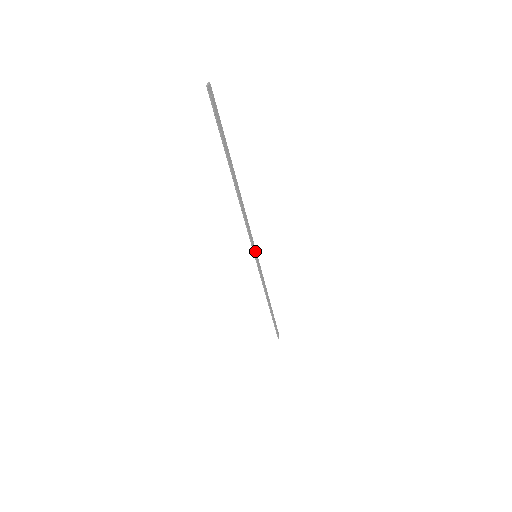
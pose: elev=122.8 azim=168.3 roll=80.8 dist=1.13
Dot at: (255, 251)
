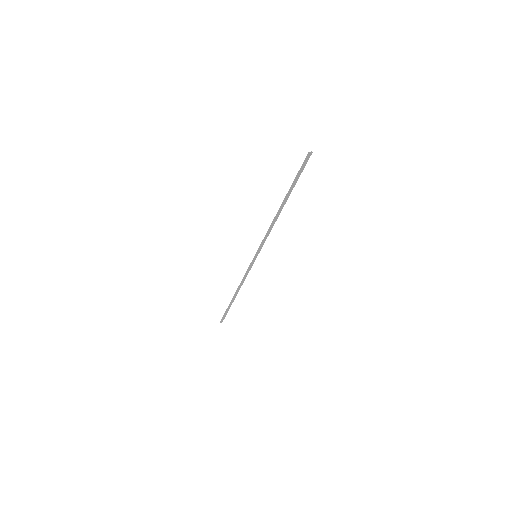
Dot at: (258, 253)
